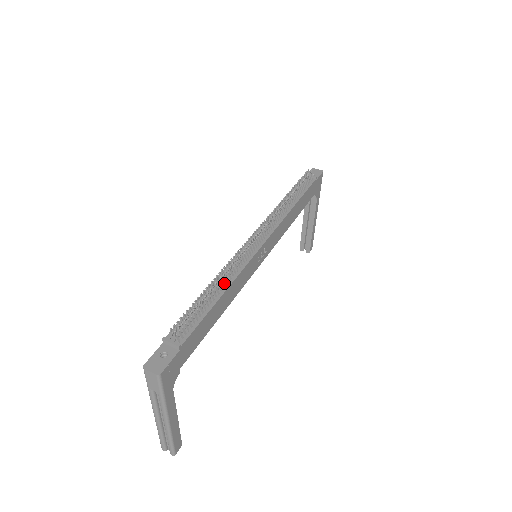
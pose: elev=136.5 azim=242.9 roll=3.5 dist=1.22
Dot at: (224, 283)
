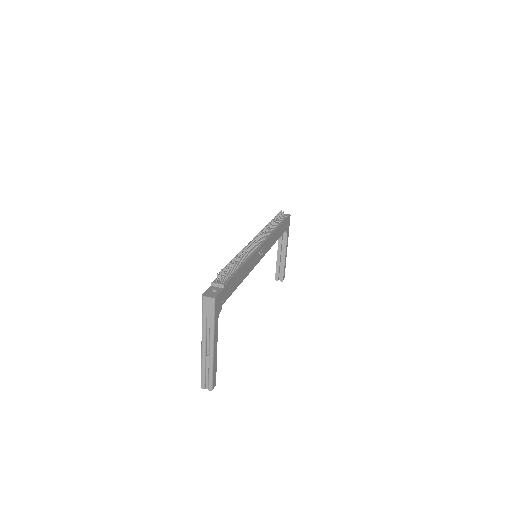
Dot at: (242, 260)
